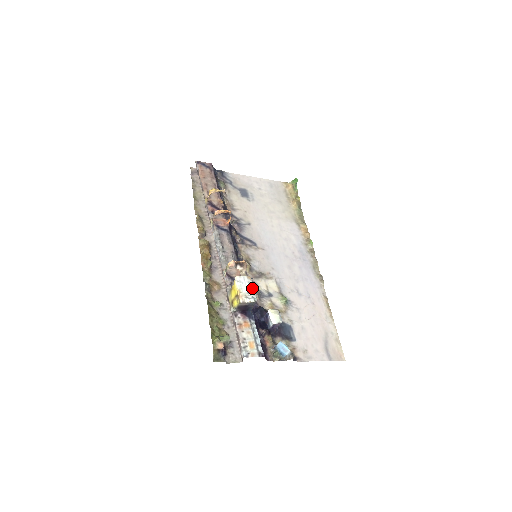
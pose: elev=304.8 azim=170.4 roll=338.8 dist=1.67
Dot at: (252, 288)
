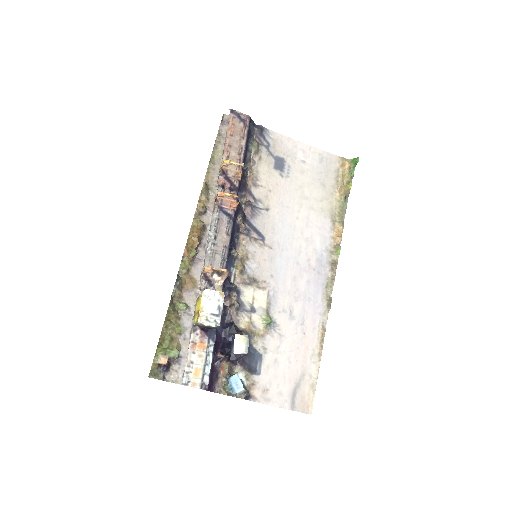
Dot at: (219, 309)
